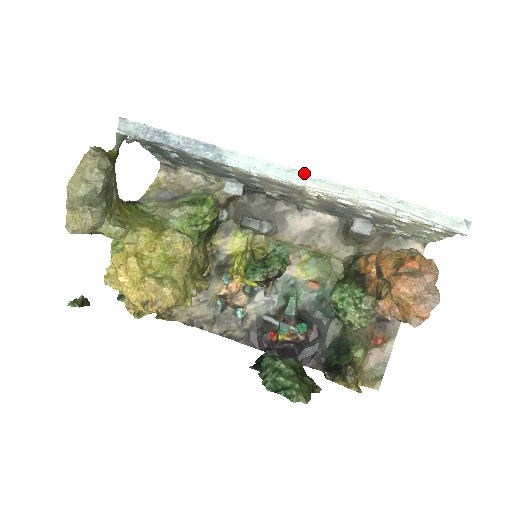
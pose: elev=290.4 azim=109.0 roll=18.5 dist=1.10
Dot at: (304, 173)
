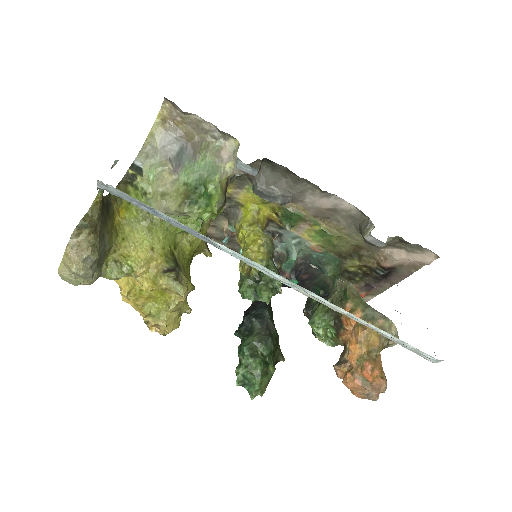
Dot at: (300, 286)
